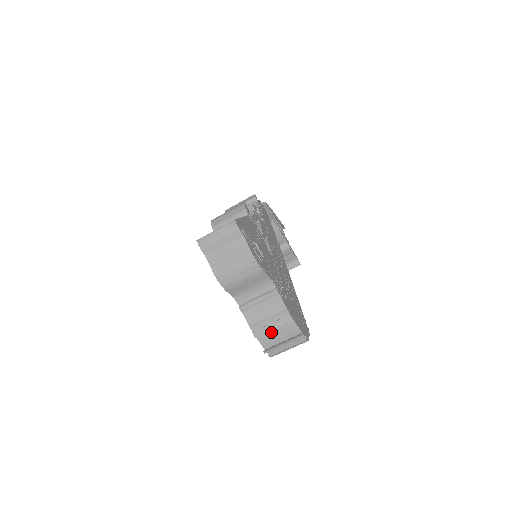
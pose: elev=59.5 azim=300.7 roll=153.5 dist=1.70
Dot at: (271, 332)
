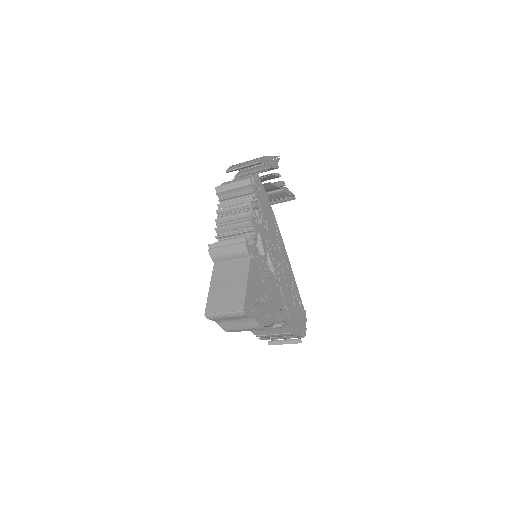
Dot at: occluded
